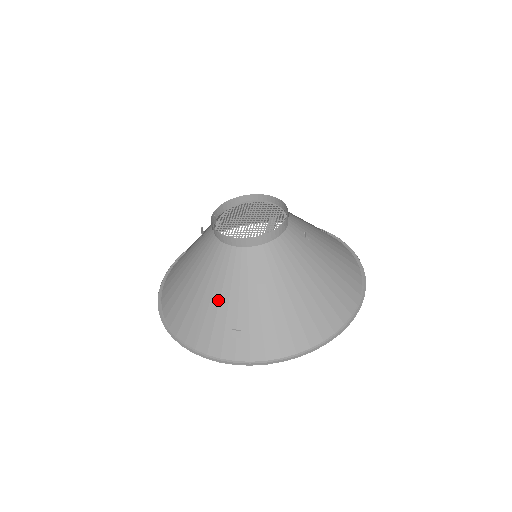
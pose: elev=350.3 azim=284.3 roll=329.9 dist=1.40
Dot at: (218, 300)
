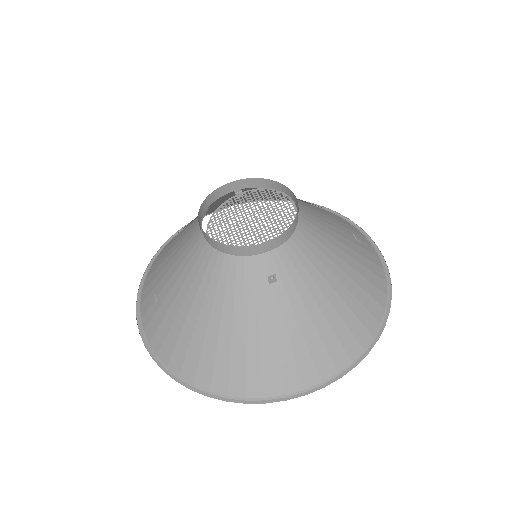
Dot at: (169, 260)
